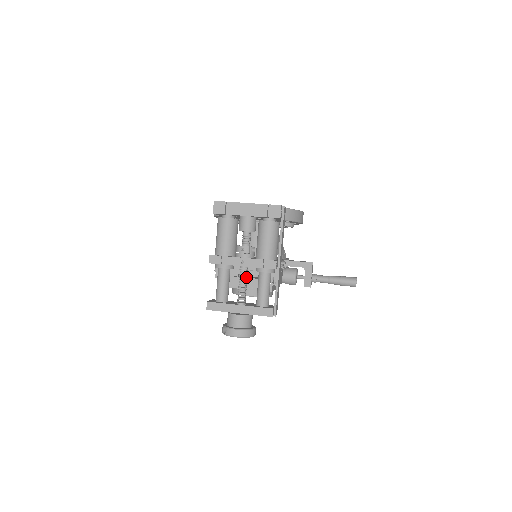
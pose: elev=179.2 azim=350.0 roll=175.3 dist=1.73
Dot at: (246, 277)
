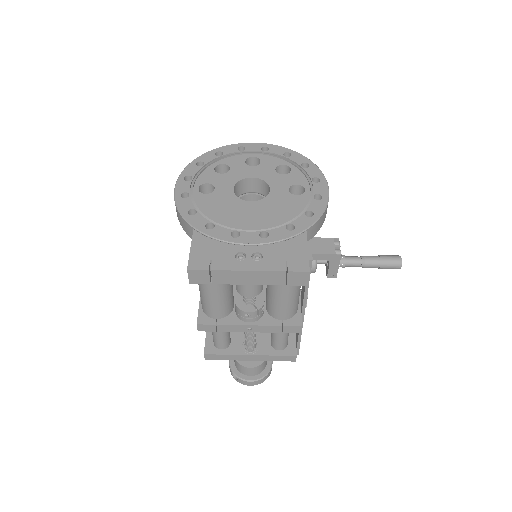
Dot at: occluded
